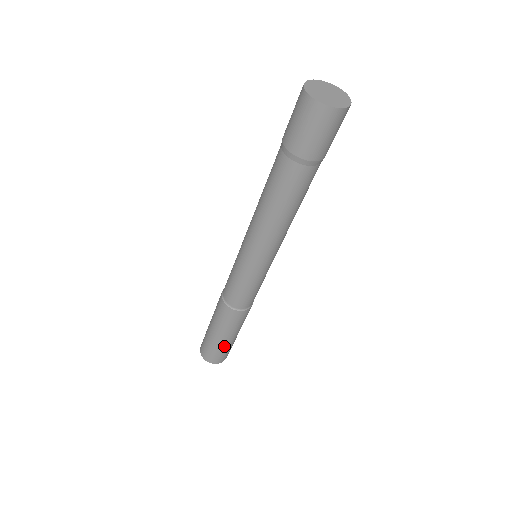
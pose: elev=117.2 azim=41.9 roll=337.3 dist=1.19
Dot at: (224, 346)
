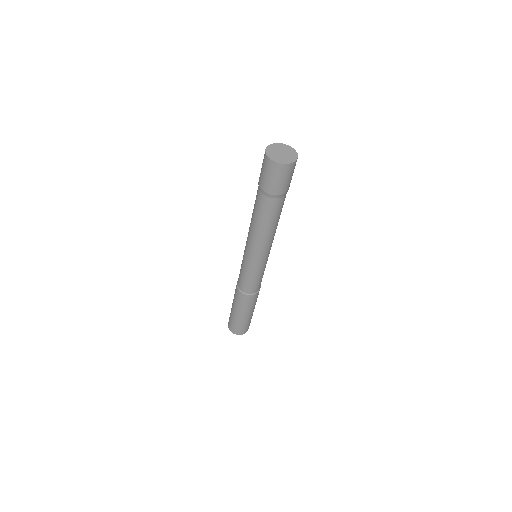
Dot at: (249, 320)
